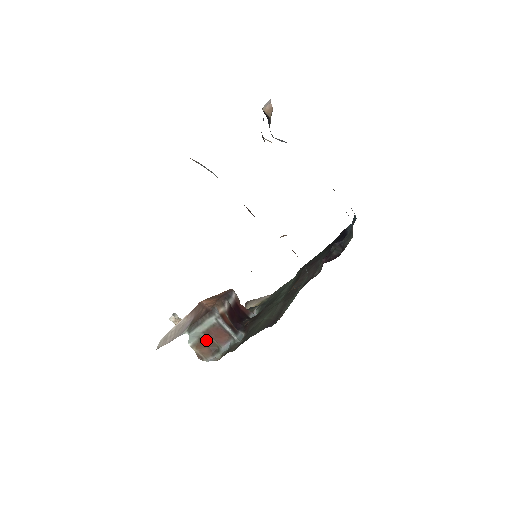
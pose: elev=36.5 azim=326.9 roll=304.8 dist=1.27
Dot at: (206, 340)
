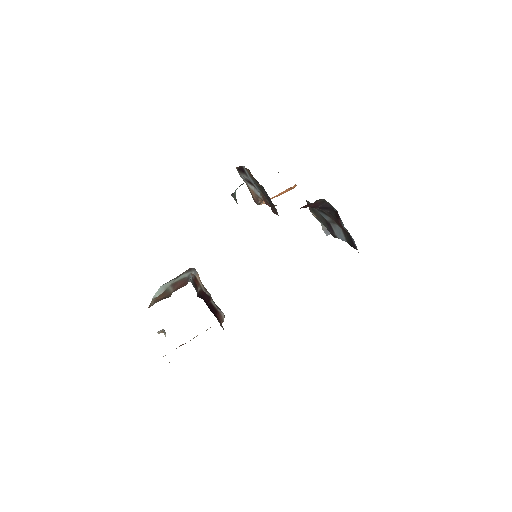
Dot at: (168, 292)
